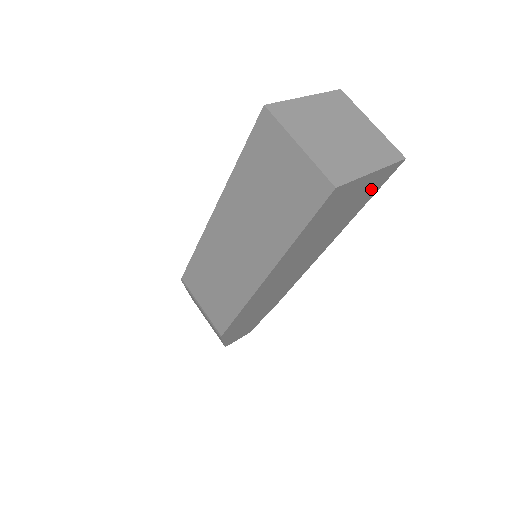
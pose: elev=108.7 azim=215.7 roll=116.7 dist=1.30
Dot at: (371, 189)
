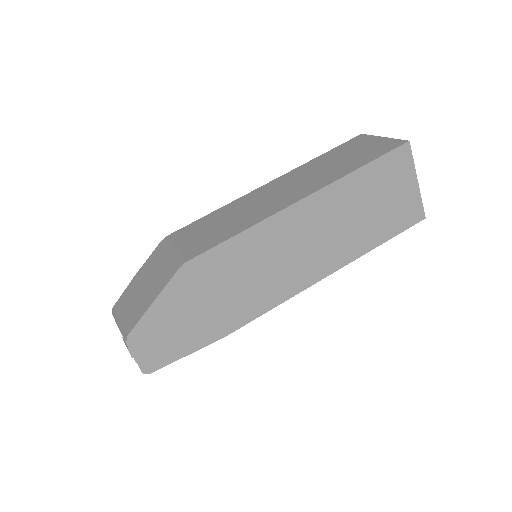
Dot at: (400, 217)
